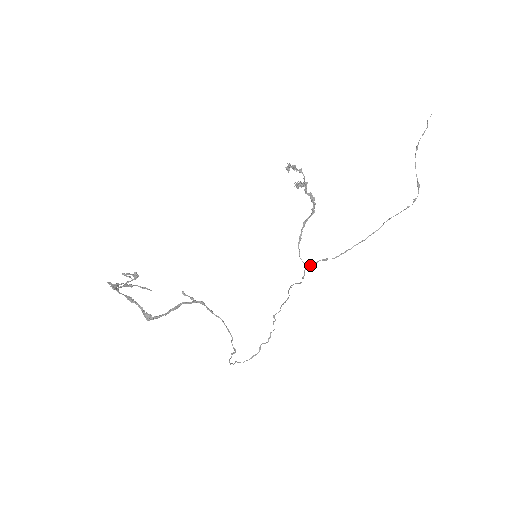
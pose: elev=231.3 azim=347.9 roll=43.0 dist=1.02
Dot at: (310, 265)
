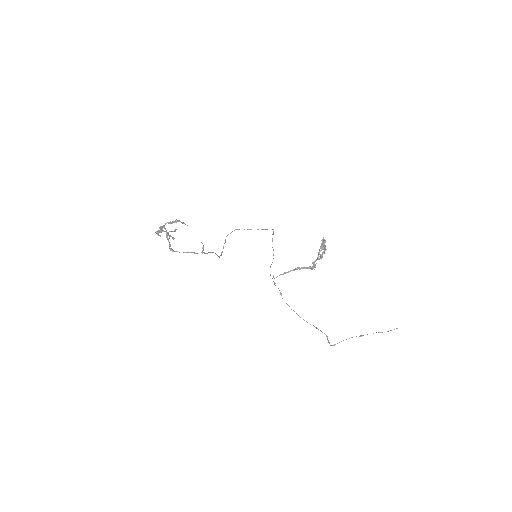
Dot at: (275, 285)
